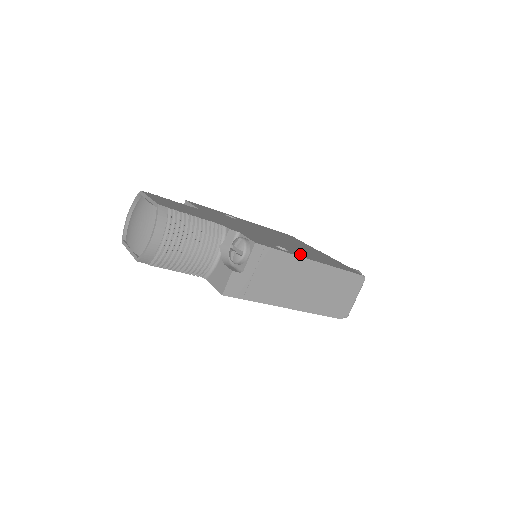
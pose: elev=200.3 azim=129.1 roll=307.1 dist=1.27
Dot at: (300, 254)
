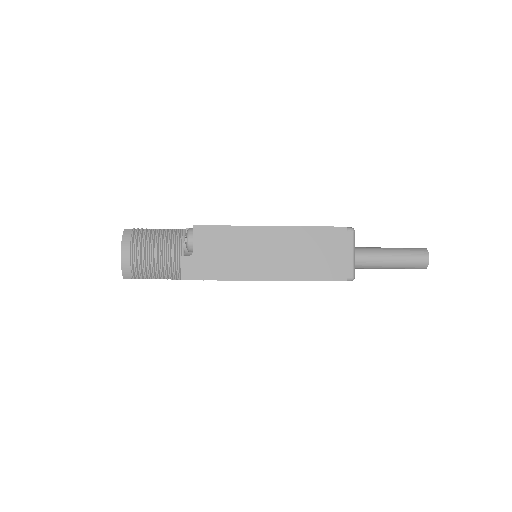
Dot at: occluded
